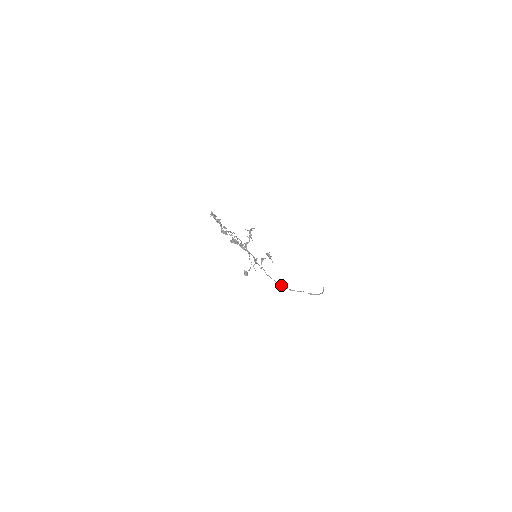
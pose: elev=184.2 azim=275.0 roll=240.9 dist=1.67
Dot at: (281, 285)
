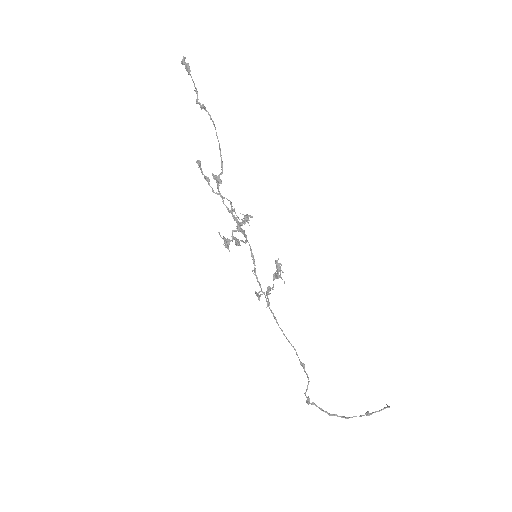
Dot at: (310, 403)
